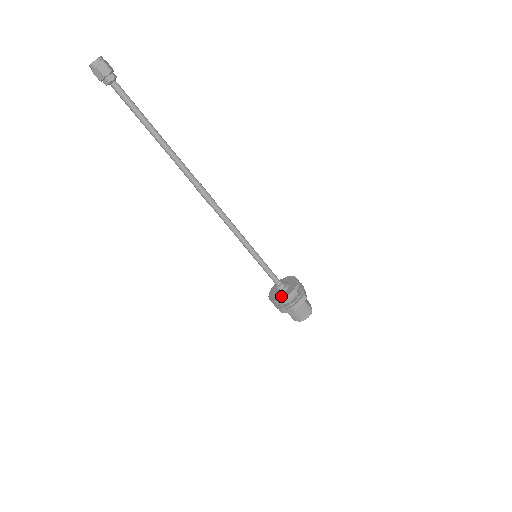
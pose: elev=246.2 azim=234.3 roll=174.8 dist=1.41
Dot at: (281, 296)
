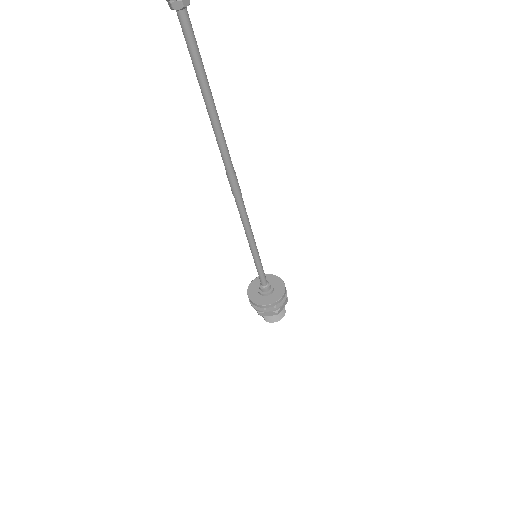
Dot at: (269, 299)
